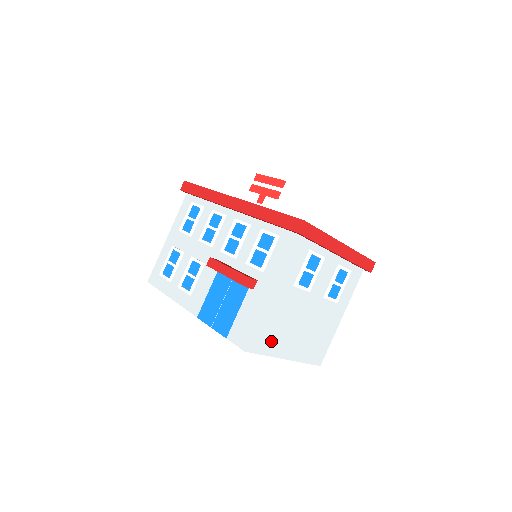
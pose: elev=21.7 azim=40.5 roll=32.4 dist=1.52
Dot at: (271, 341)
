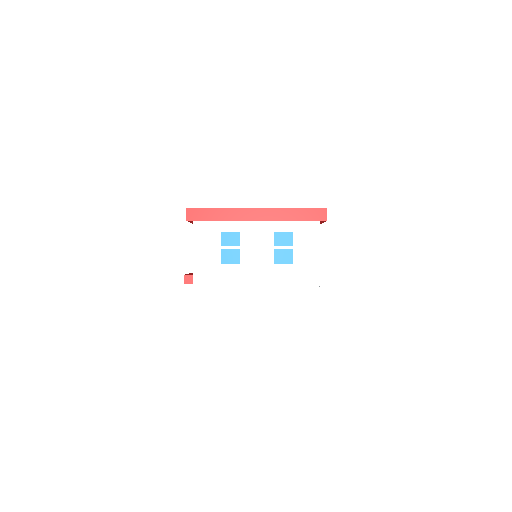
Dot at: (222, 324)
